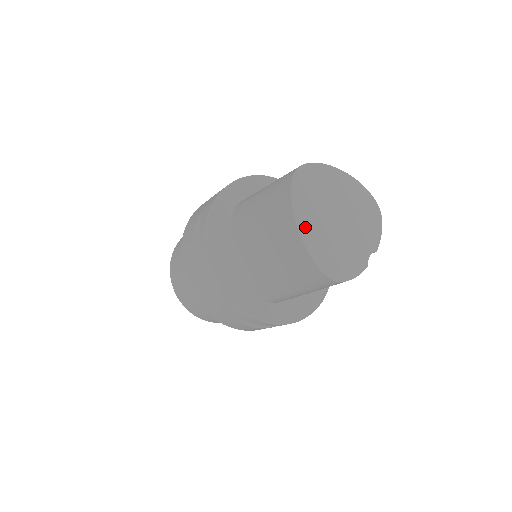
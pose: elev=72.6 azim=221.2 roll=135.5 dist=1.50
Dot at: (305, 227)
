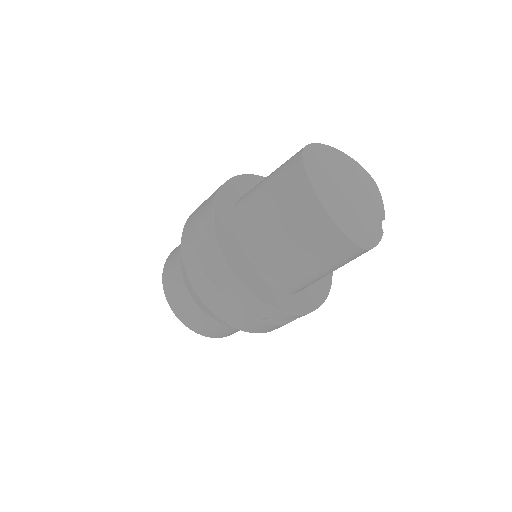
Dot at: (327, 202)
